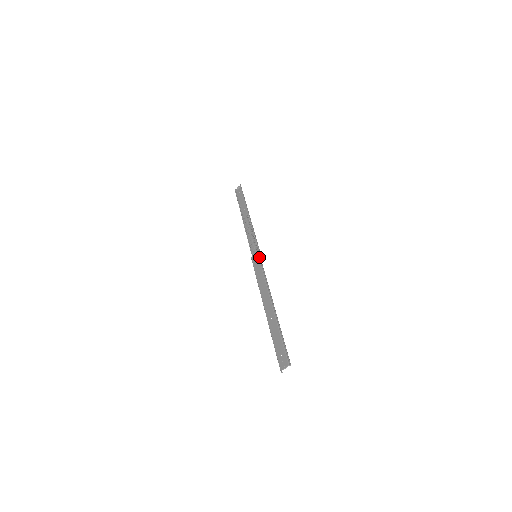
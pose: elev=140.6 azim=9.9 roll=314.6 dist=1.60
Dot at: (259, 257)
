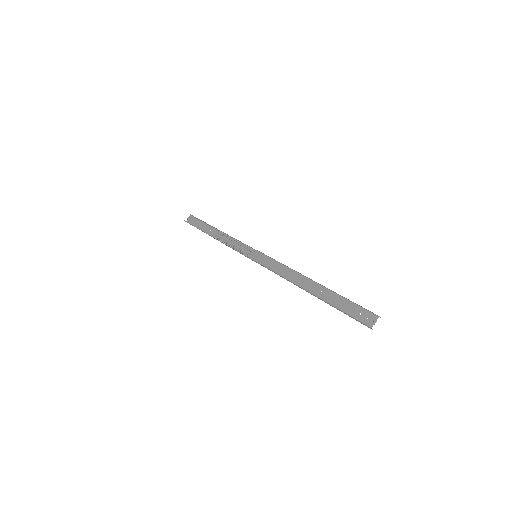
Dot at: (263, 253)
